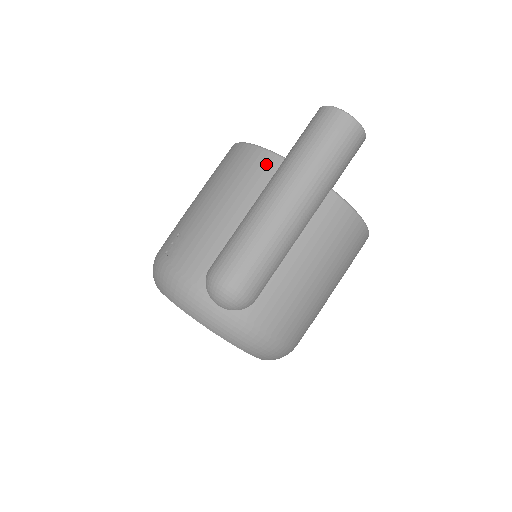
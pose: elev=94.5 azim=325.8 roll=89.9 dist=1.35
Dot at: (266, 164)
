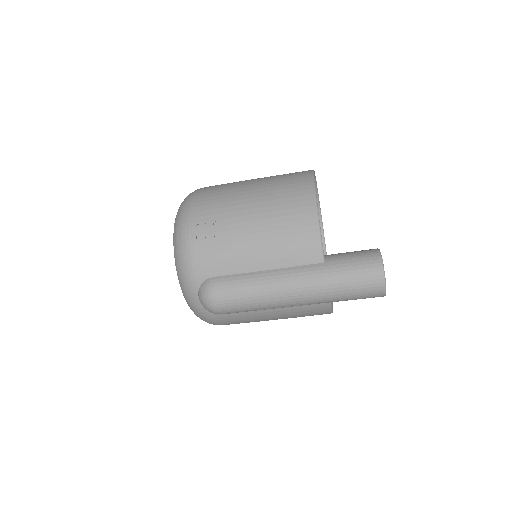
Dot at: (310, 252)
